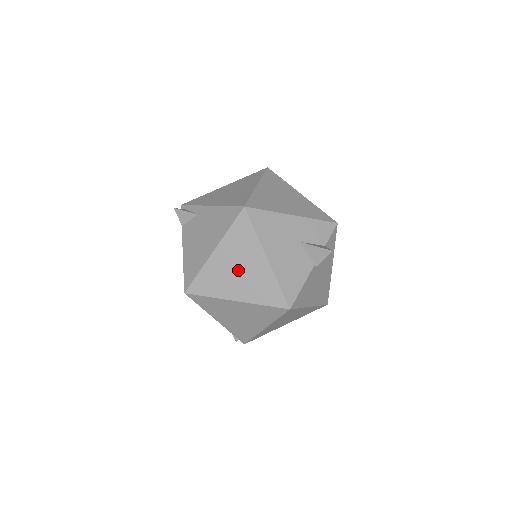
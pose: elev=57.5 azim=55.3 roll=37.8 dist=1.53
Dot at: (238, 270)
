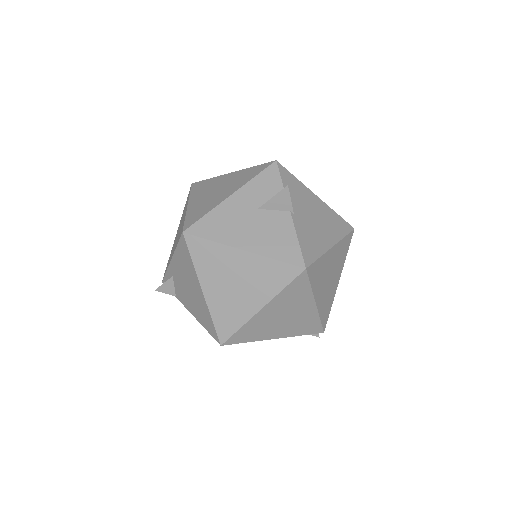
Dot at: (234, 284)
